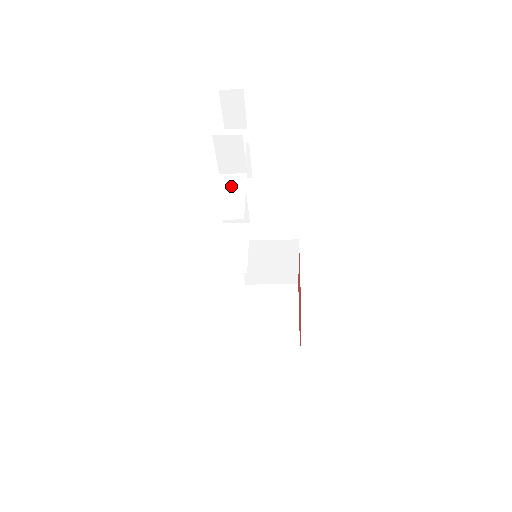
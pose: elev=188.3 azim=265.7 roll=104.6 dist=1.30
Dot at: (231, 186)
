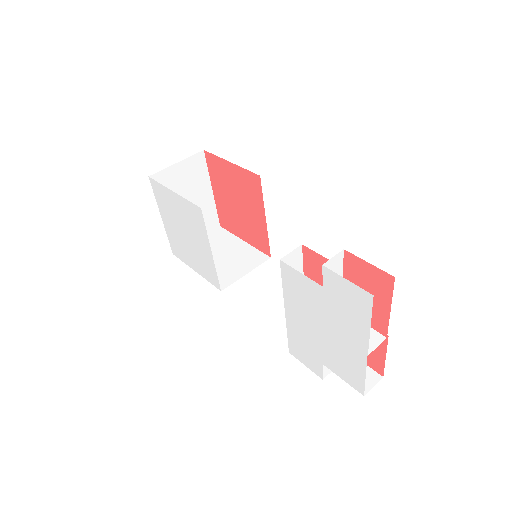
Dot at: occluded
